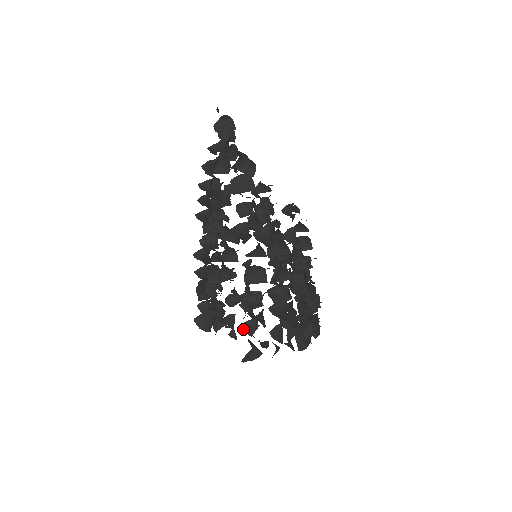
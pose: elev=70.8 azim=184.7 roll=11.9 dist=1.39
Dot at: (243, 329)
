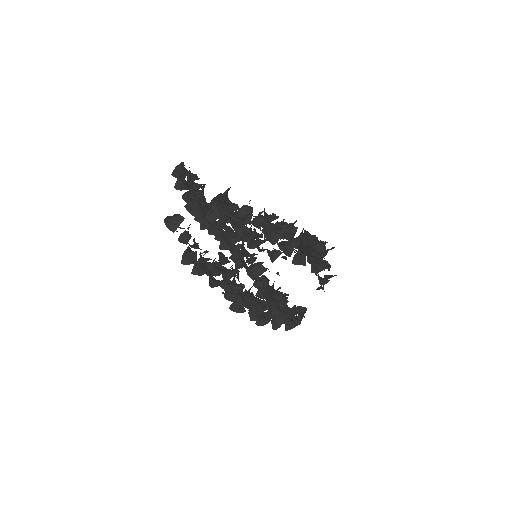
Dot at: occluded
